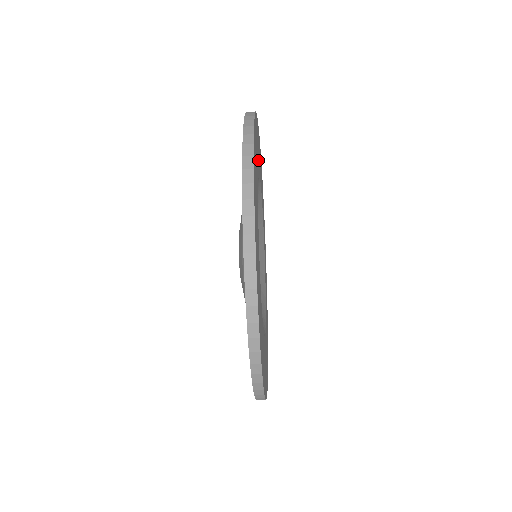
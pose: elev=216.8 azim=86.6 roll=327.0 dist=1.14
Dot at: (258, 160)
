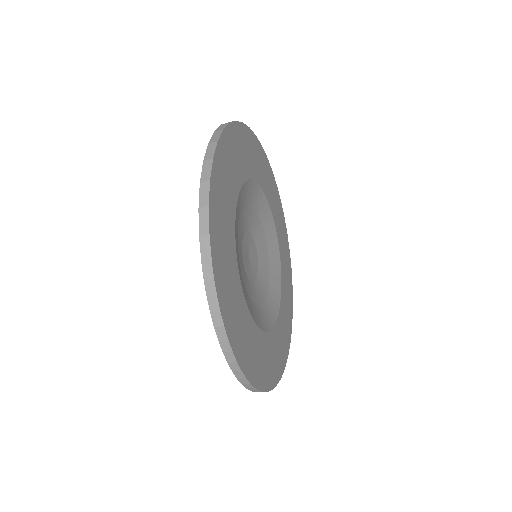
Dot at: (230, 242)
